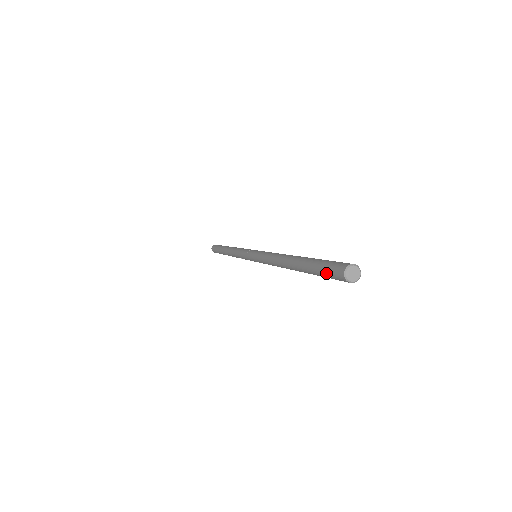
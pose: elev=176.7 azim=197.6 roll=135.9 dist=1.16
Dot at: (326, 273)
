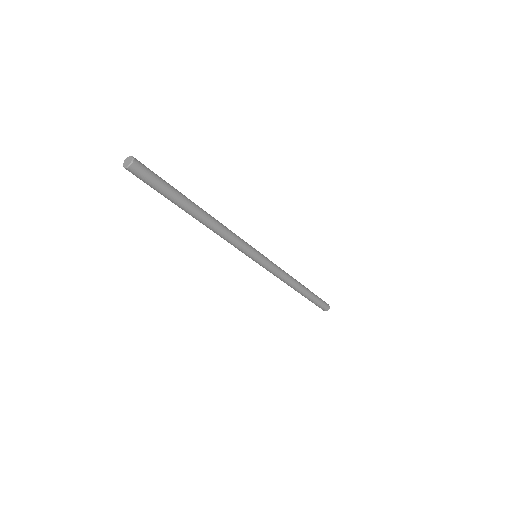
Dot at: (147, 184)
